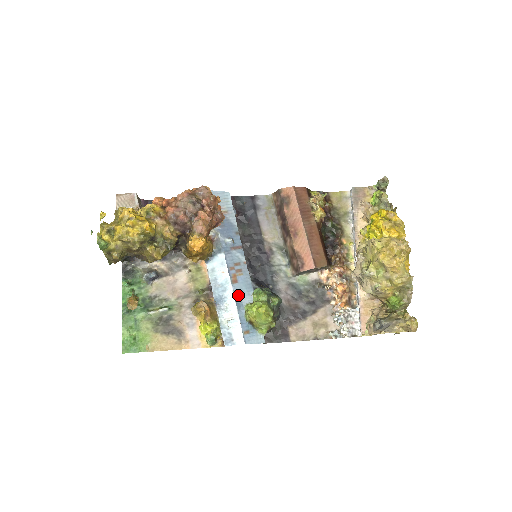
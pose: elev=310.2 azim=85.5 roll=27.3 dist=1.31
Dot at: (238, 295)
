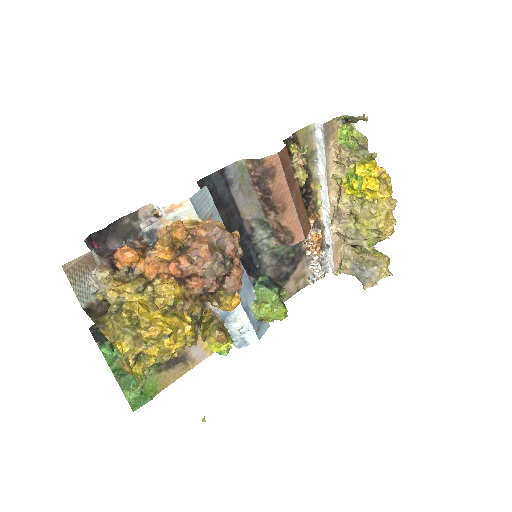
Dot at: (244, 302)
